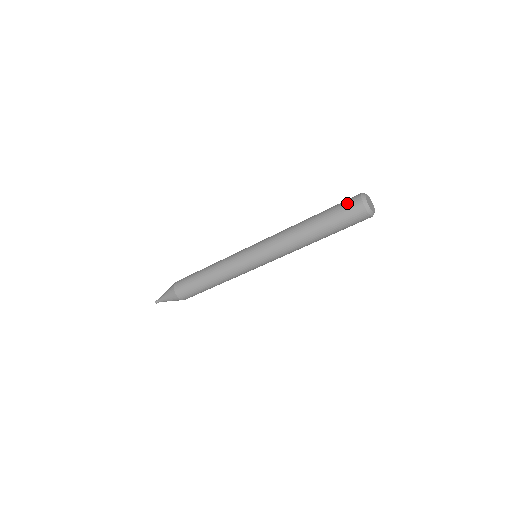
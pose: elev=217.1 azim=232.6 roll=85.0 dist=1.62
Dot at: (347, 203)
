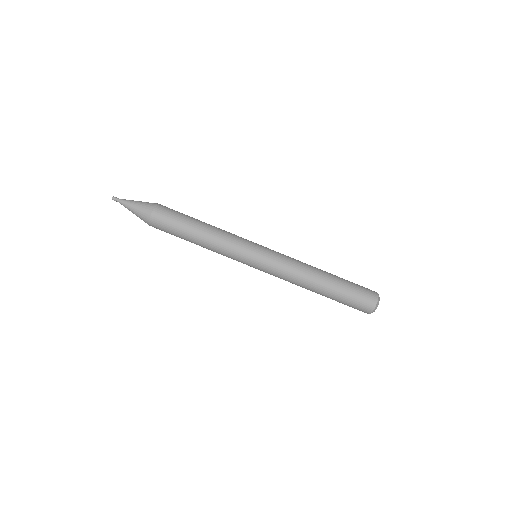
Dot at: occluded
